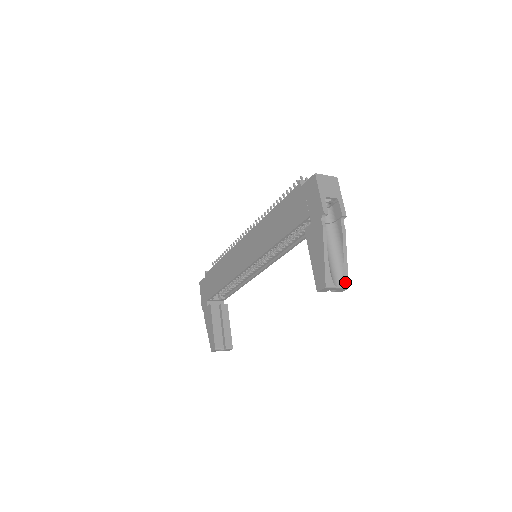
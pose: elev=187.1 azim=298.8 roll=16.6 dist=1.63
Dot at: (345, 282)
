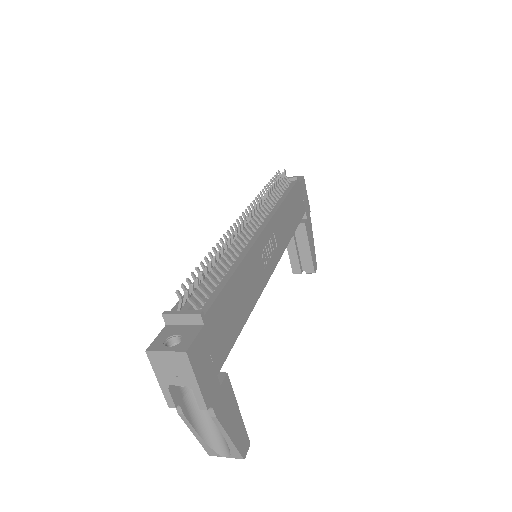
Dot at: (236, 456)
